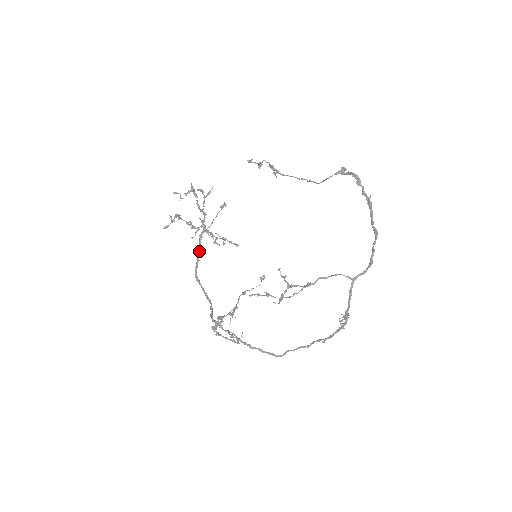
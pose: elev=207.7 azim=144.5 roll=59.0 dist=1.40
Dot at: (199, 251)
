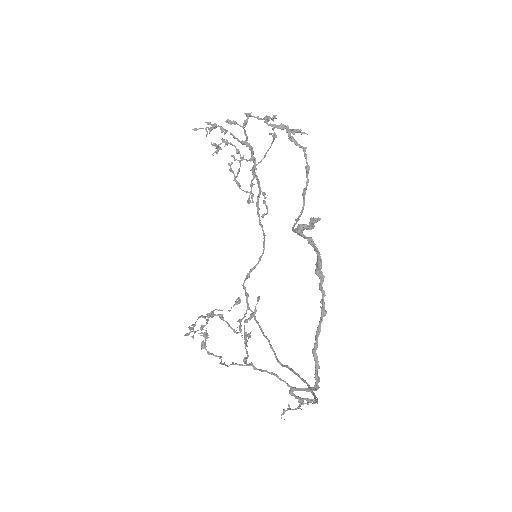
Dot at: (258, 184)
